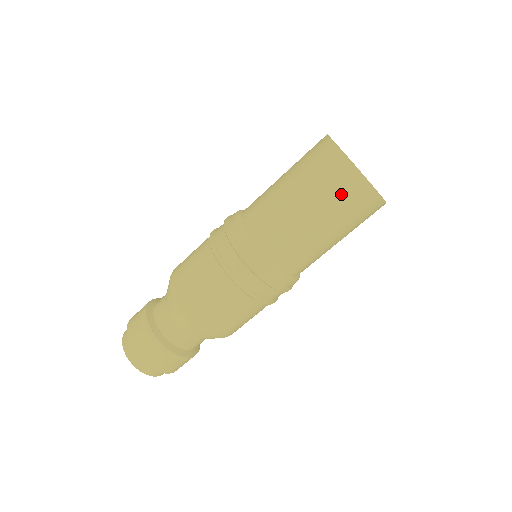
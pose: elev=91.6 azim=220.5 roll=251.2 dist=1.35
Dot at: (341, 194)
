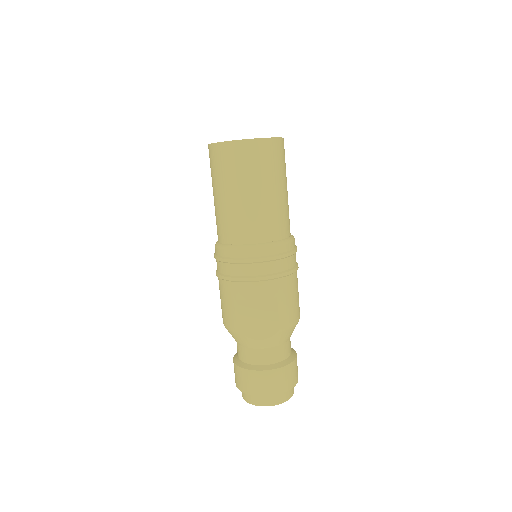
Dot at: (253, 162)
